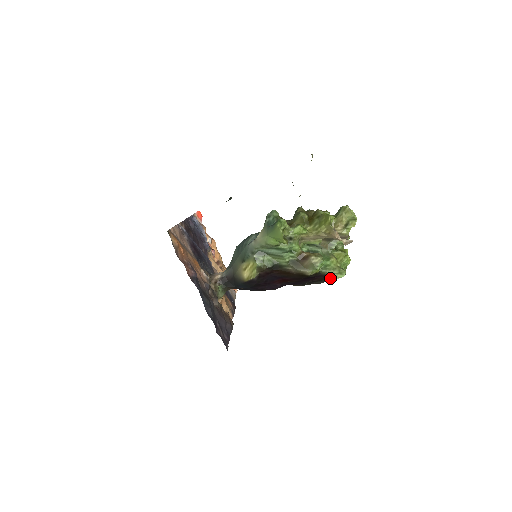
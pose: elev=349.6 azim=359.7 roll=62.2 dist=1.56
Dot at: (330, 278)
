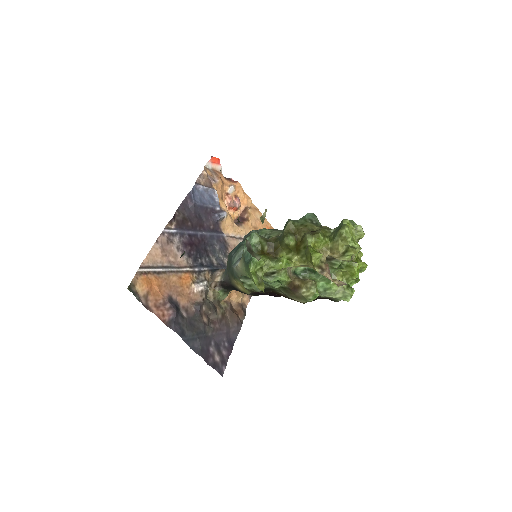
Dot at: (333, 300)
